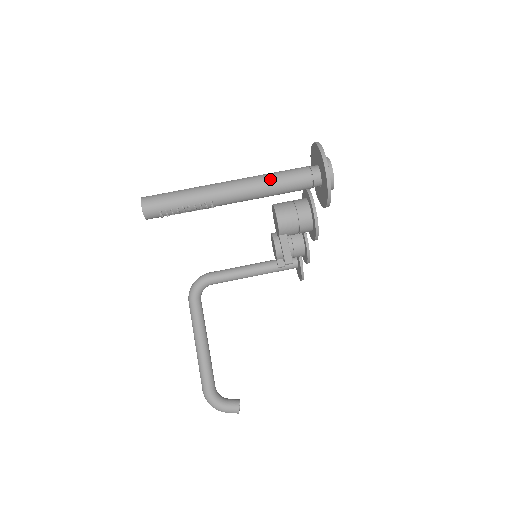
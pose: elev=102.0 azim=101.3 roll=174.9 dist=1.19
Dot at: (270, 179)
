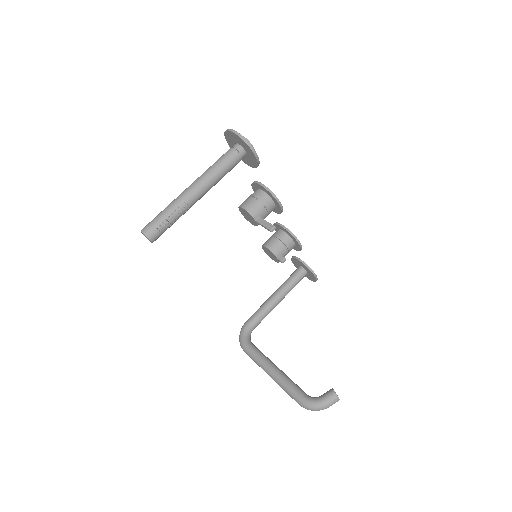
Dot at: (211, 167)
